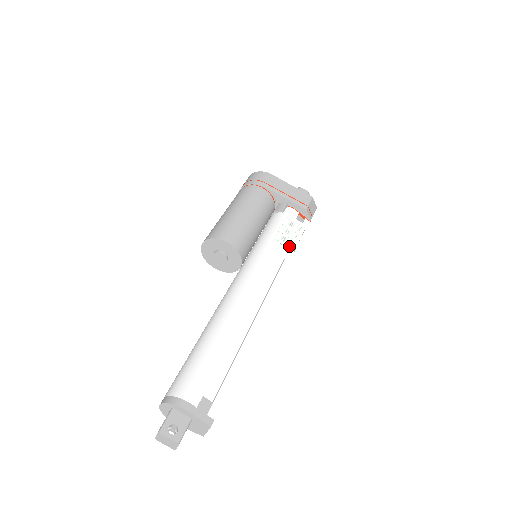
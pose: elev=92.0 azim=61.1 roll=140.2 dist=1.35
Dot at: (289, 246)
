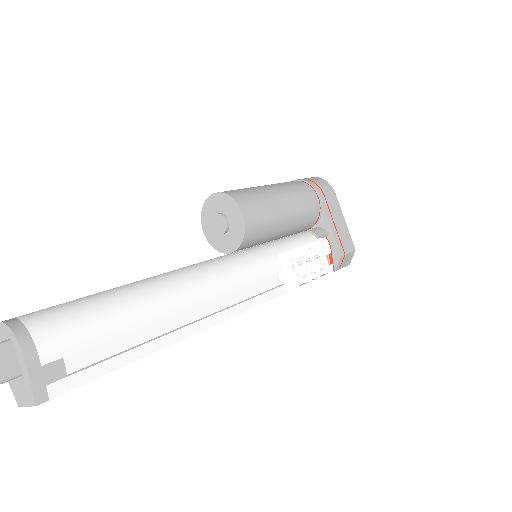
Dot at: (299, 275)
